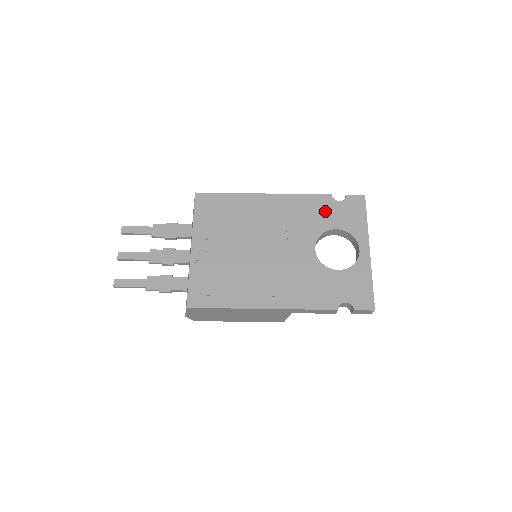
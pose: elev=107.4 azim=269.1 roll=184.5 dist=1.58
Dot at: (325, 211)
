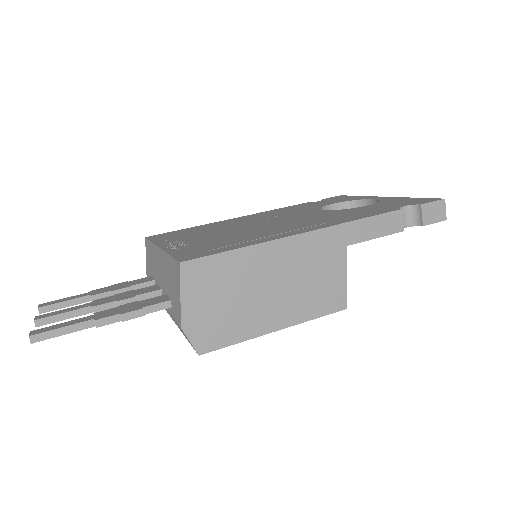
Dot at: (310, 205)
